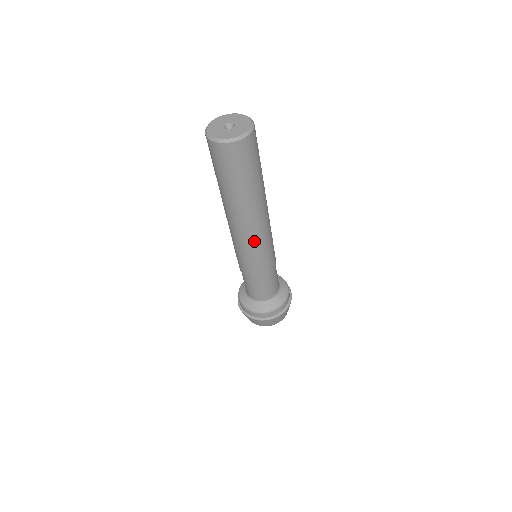
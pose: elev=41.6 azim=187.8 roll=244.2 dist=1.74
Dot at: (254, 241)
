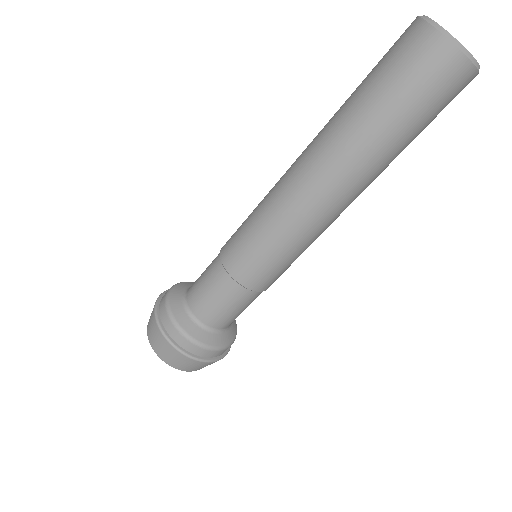
Dot at: (315, 232)
